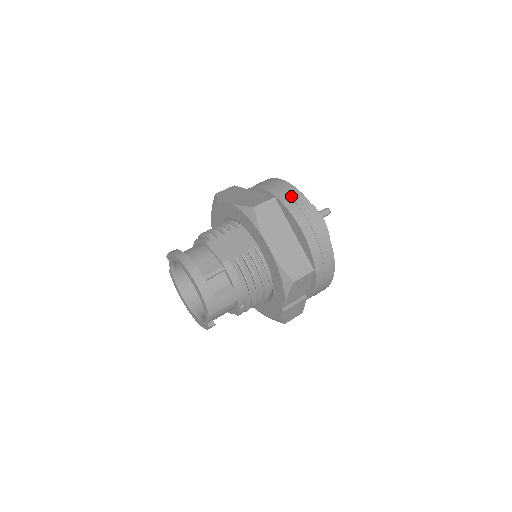
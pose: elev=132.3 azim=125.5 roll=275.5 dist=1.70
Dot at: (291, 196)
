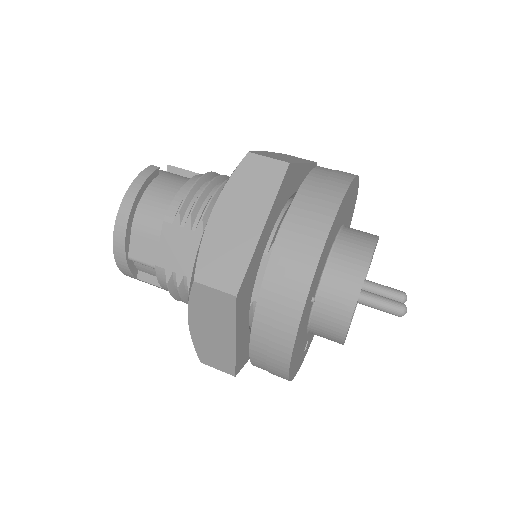
Dot at: (280, 304)
